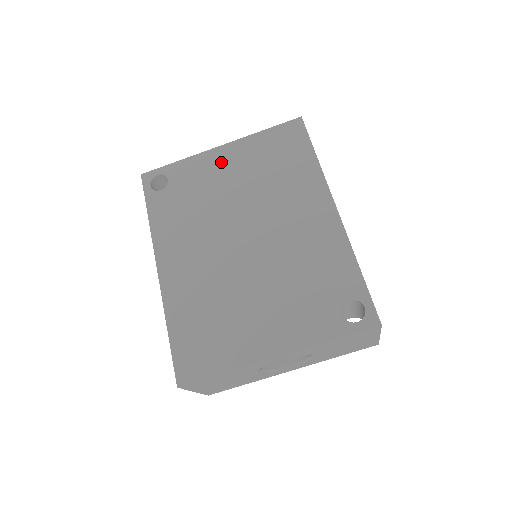
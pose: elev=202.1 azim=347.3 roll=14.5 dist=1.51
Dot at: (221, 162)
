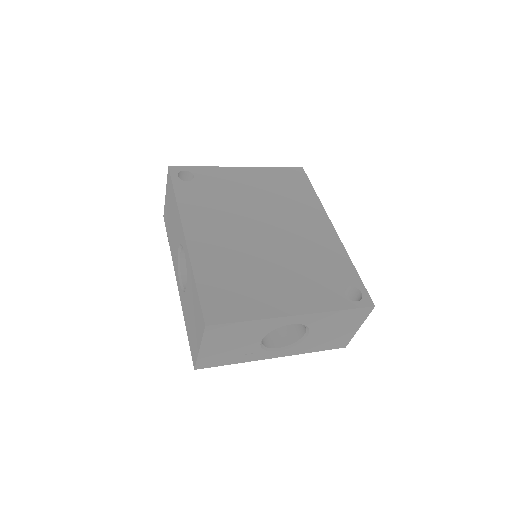
Dot at: (241, 177)
